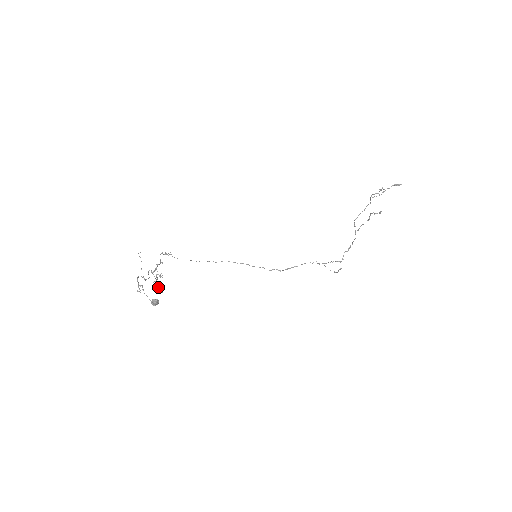
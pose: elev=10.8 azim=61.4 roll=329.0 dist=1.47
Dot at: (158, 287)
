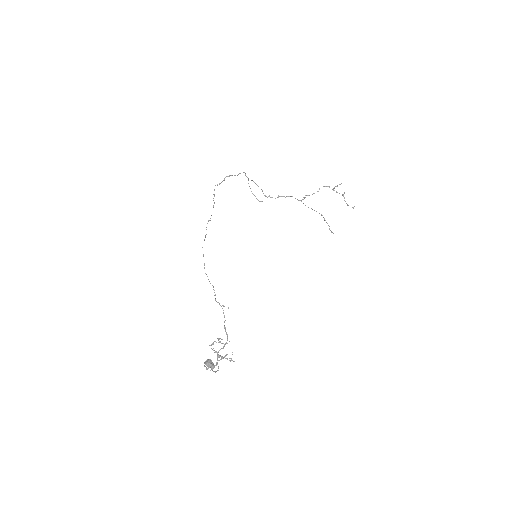
Dot at: (219, 356)
